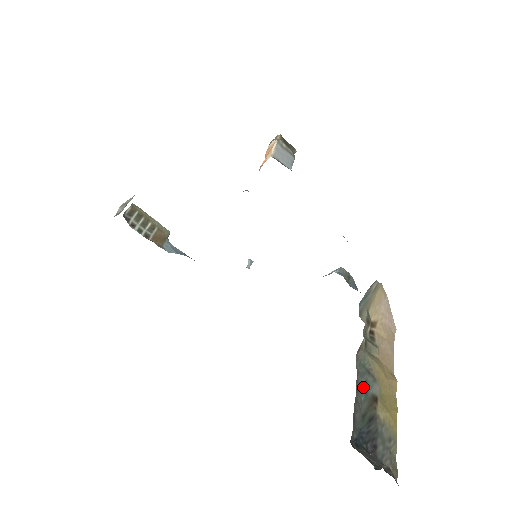
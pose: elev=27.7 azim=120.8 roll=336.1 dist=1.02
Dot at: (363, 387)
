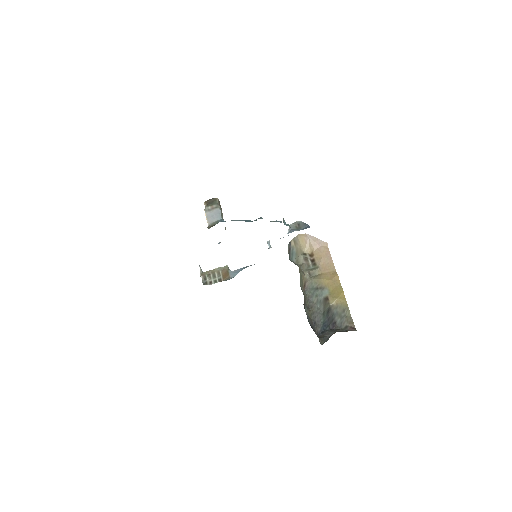
Dot at: (316, 301)
